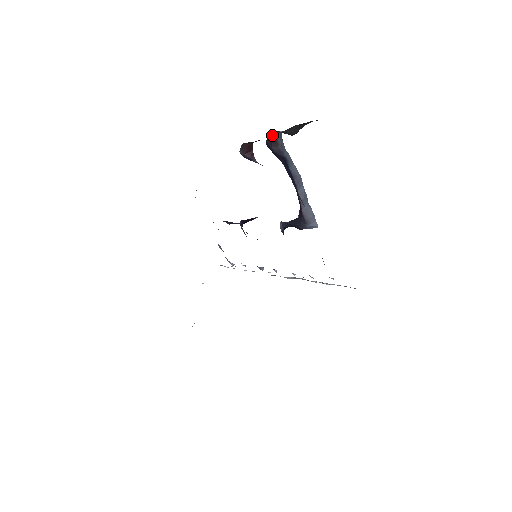
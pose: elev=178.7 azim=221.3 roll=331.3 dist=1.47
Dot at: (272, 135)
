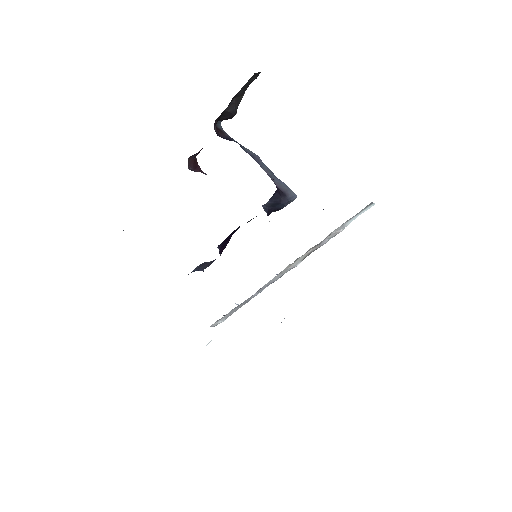
Dot at: occluded
